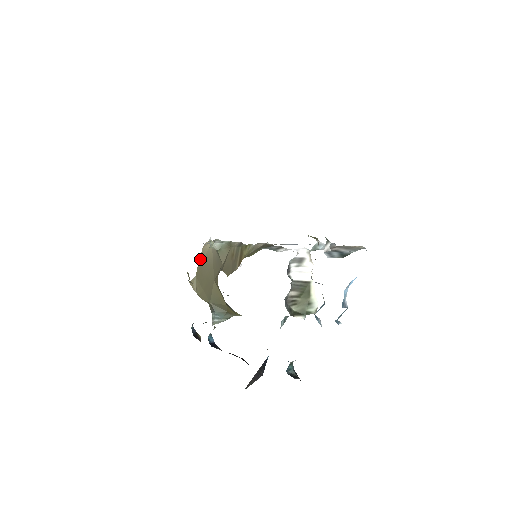
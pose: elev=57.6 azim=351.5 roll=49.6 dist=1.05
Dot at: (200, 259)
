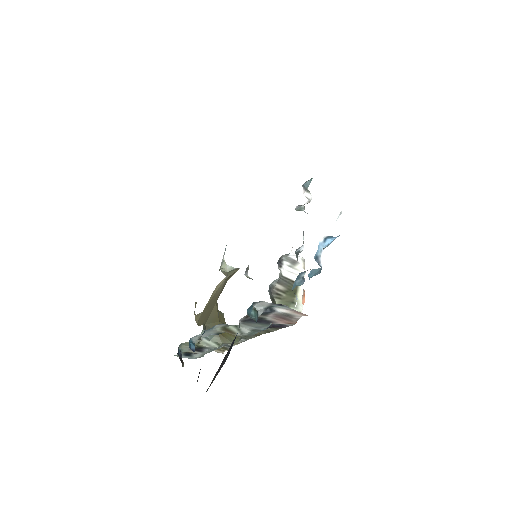
Dot at: (211, 295)
